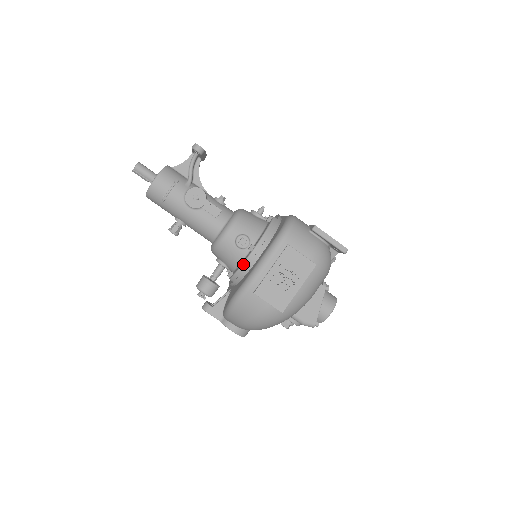
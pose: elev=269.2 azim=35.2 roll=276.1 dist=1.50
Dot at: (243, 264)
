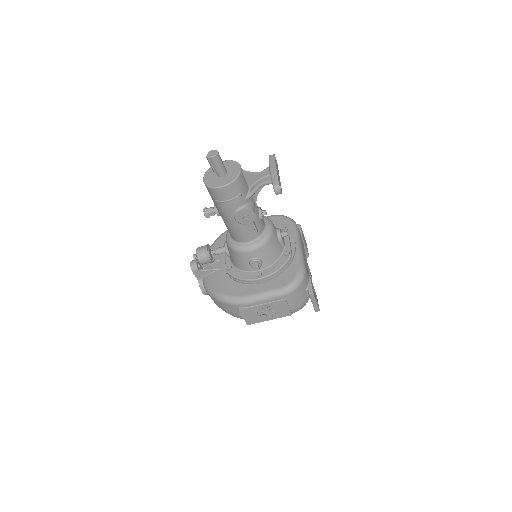
Dot at: (245, 280)
